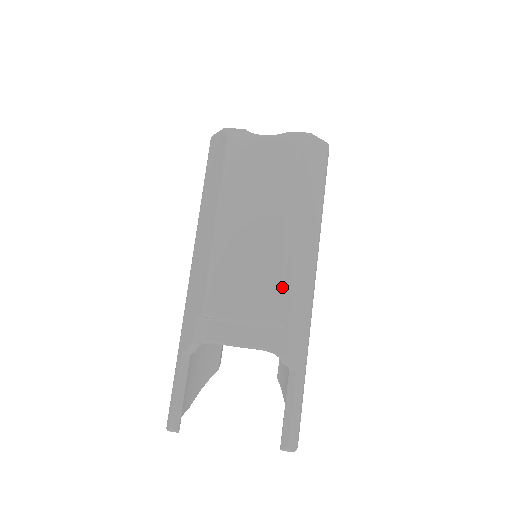
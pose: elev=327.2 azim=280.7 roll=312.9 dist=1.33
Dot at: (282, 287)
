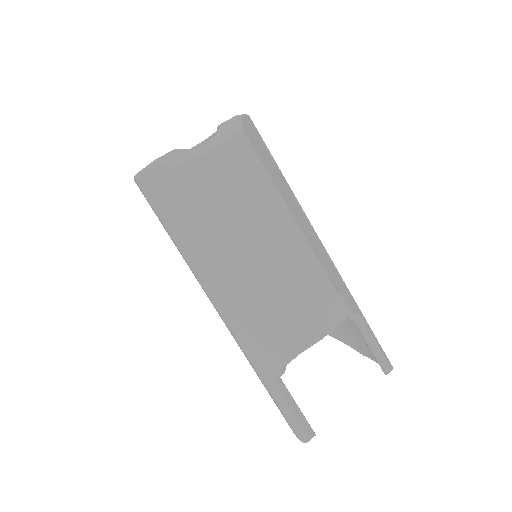
Dot at: (321, 266)
